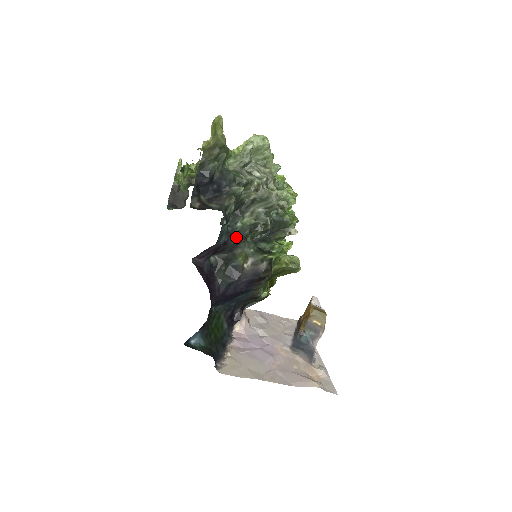
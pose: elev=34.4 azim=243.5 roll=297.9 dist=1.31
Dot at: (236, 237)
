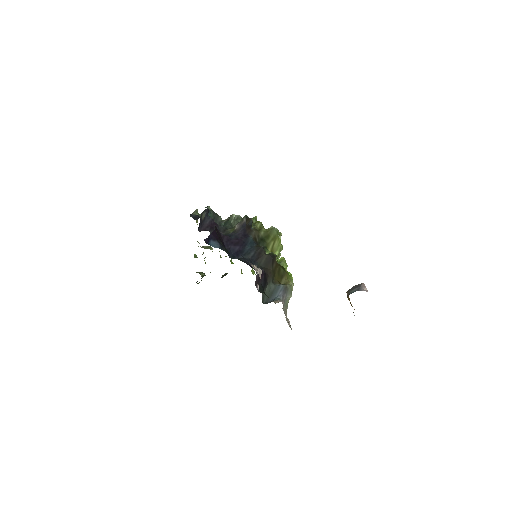
Dot at: (224, 226)
